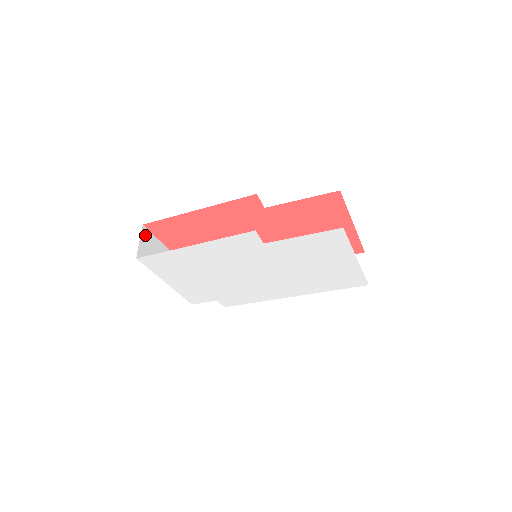
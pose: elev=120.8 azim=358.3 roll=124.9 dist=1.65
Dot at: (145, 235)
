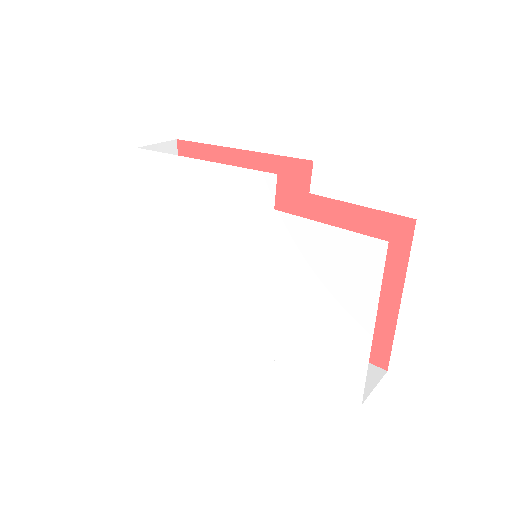
Dot at: (169, 149)
